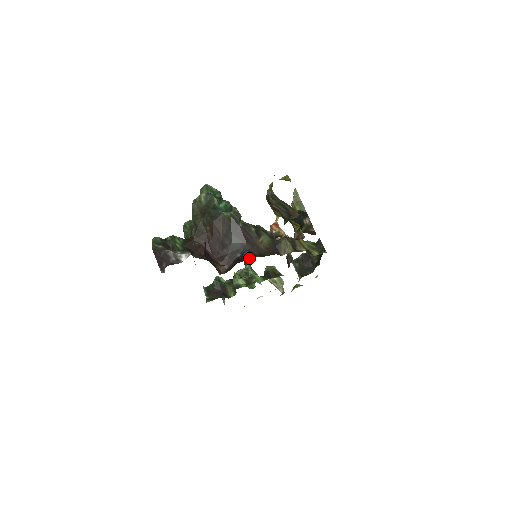
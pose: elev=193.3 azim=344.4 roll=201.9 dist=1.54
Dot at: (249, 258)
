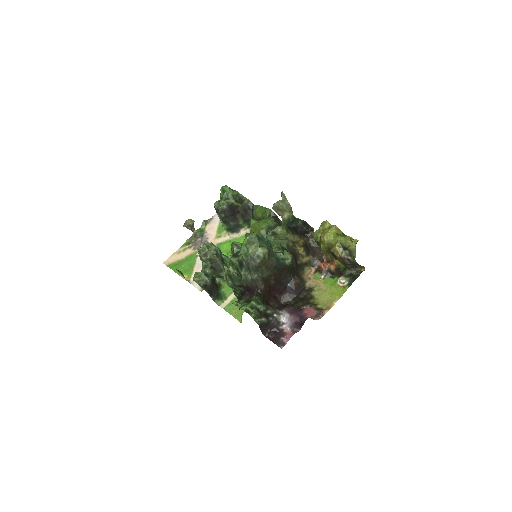
Dot at: (303, 287)
